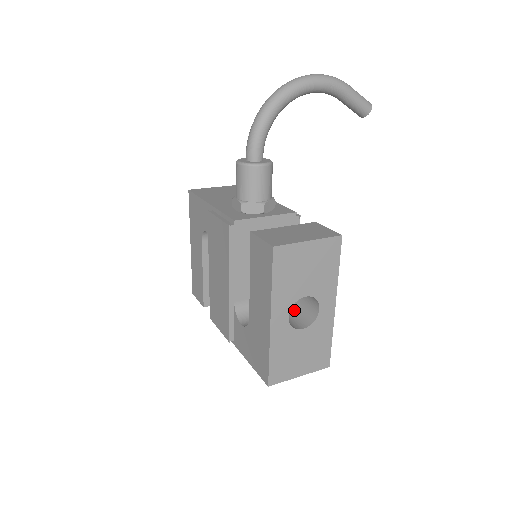
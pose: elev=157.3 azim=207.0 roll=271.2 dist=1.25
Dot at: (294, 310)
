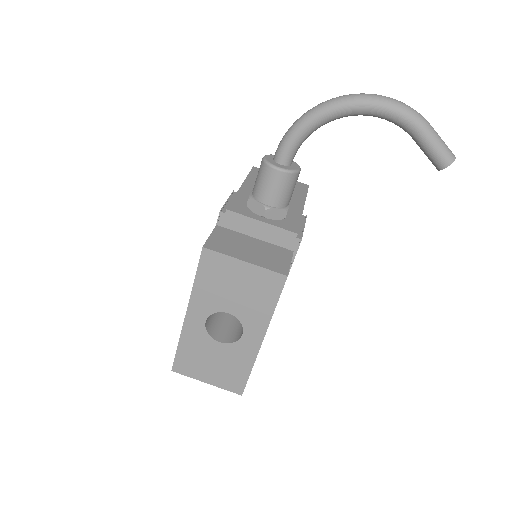
Dot at: (237, 322)
